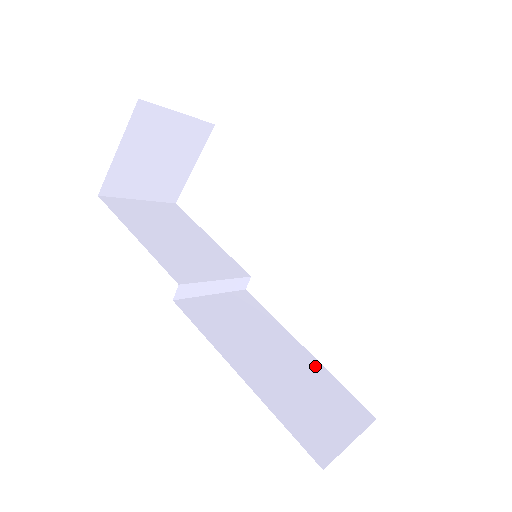
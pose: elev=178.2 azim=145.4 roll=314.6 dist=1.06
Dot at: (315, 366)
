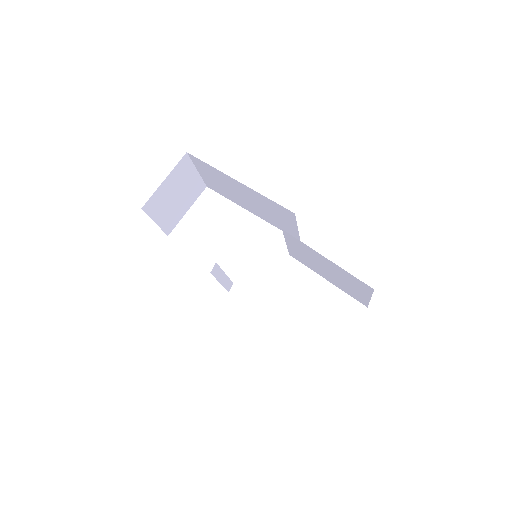
Dot at: occluded
